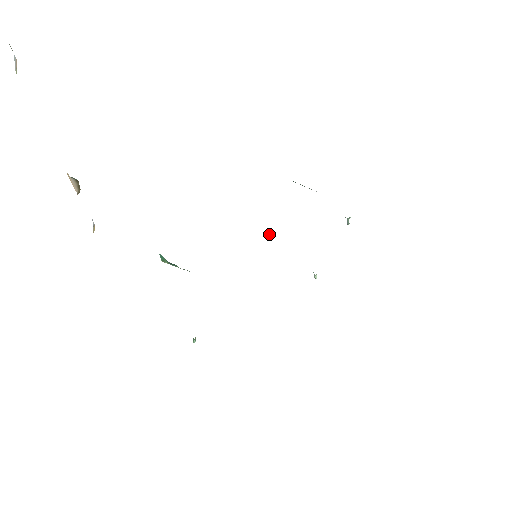
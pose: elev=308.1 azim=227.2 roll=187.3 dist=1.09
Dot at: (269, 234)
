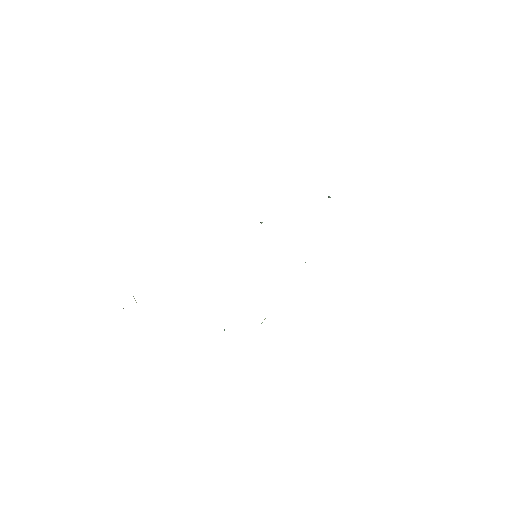
Dot at: occluded
